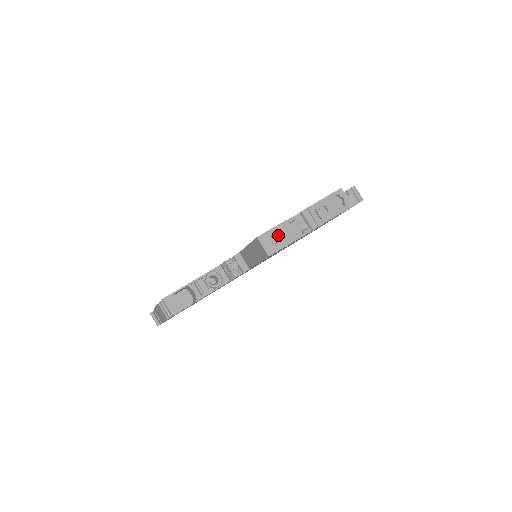
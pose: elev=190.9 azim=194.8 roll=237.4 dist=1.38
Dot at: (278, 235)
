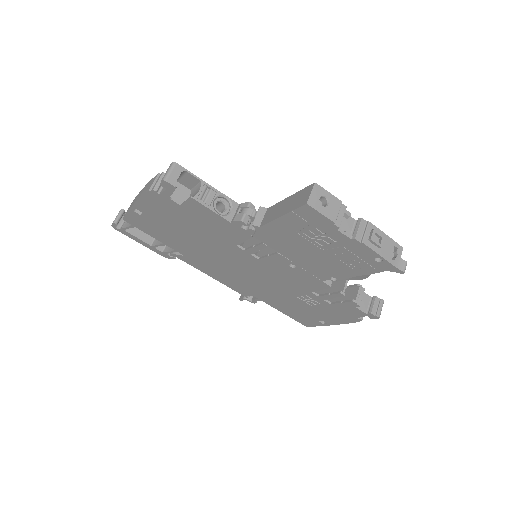
Dot at: (330, 203)
